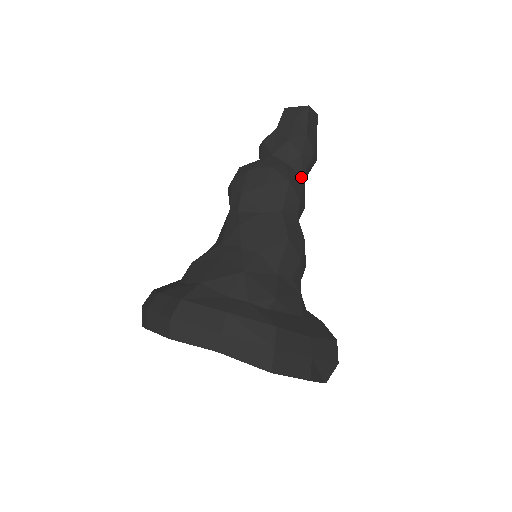
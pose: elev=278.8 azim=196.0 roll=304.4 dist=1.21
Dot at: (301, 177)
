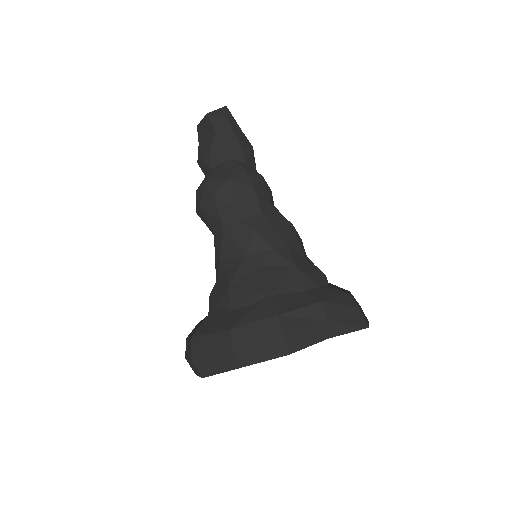
Dot at: occluded
